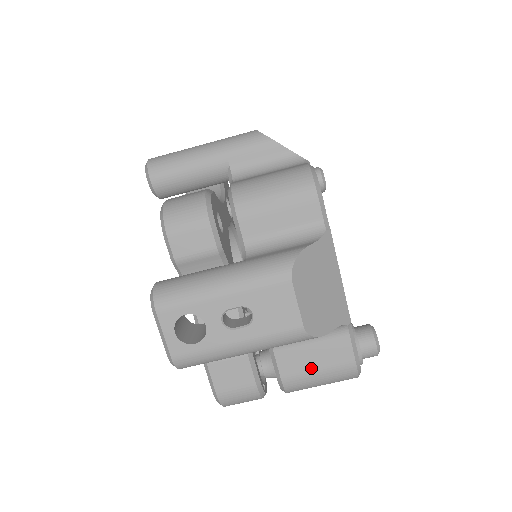
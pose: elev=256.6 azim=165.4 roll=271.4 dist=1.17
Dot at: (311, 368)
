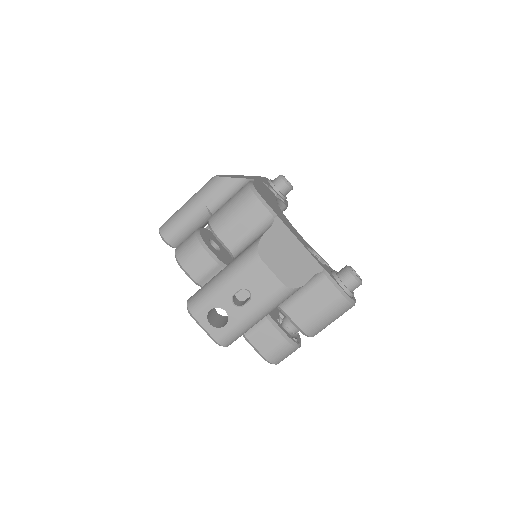
Dot at: (315, 312)
